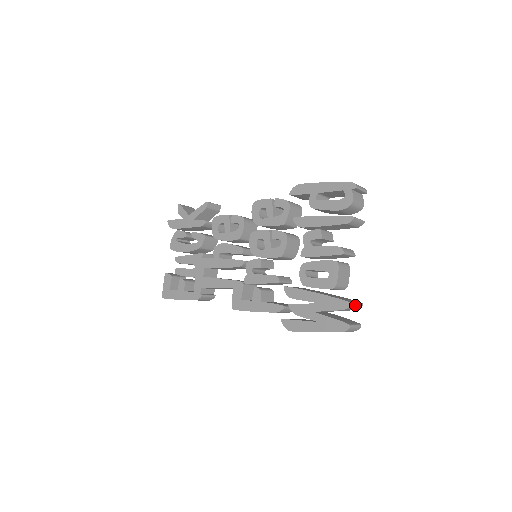
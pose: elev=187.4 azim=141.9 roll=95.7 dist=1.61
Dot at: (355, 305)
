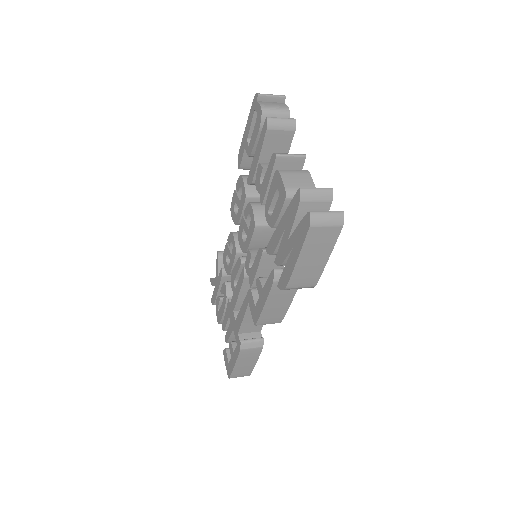
Dot at: (312, 191)
